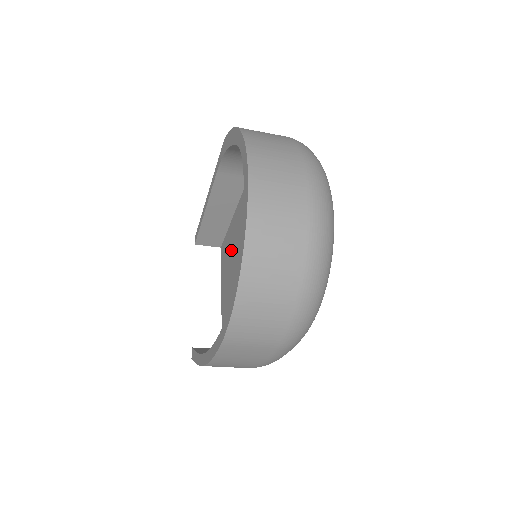
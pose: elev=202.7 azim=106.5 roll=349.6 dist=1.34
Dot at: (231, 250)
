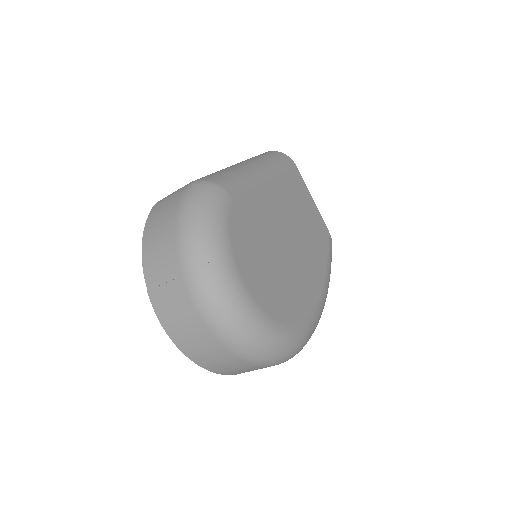
Dot at: occluded
